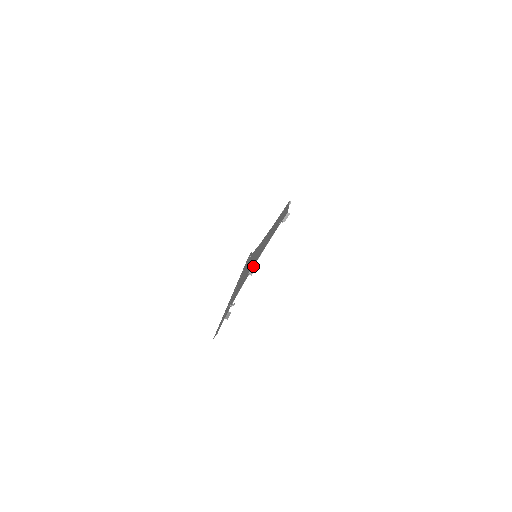
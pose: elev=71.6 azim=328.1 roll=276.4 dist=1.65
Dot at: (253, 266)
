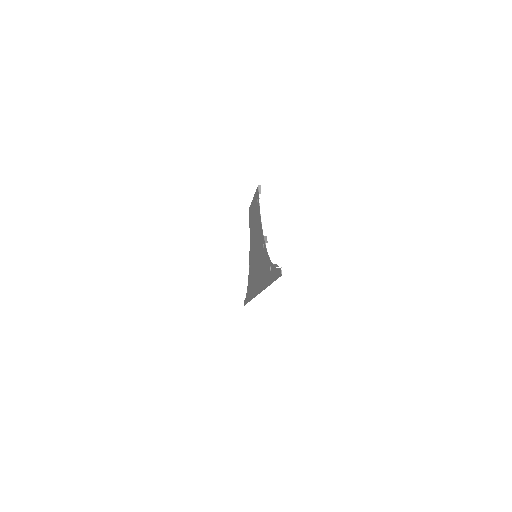
Dot at: (263, 238)
